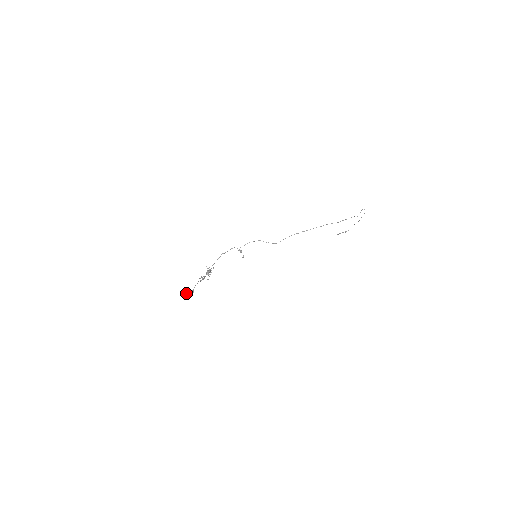
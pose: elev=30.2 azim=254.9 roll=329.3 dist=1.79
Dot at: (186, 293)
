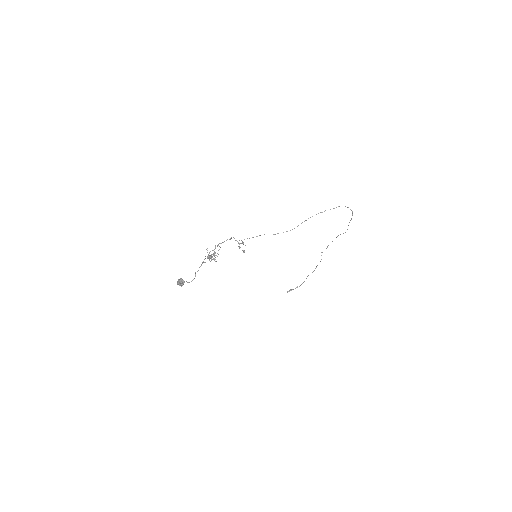
Dot at: (182, 279)
